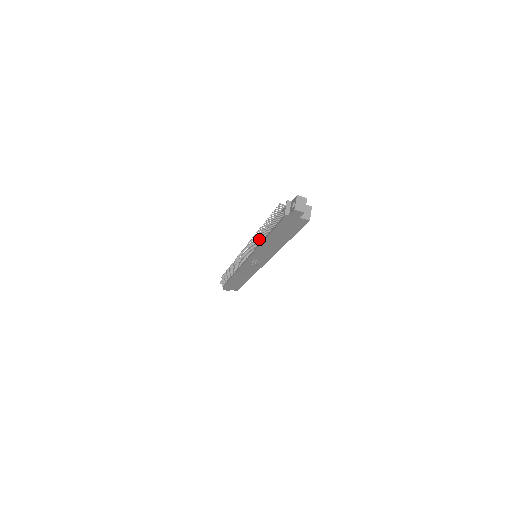
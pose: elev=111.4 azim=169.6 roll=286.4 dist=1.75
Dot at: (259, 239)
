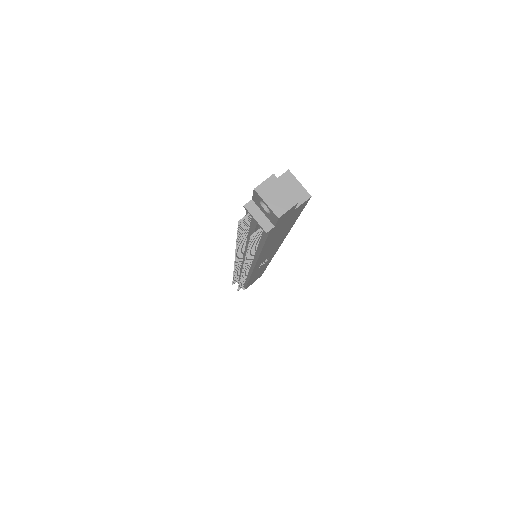
Dot at: (249, 259)
